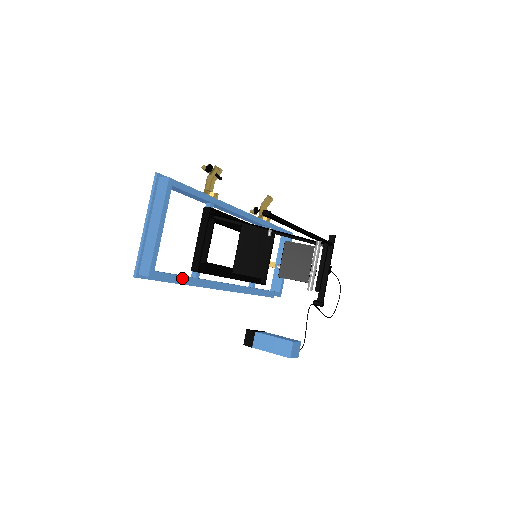
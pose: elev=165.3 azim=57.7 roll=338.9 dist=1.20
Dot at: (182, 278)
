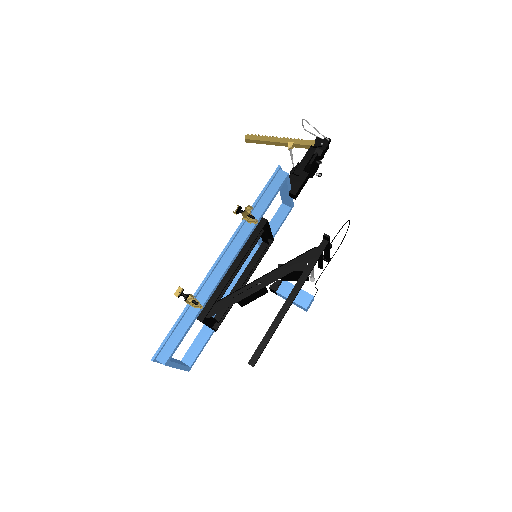
Dot at: (208, 340)
